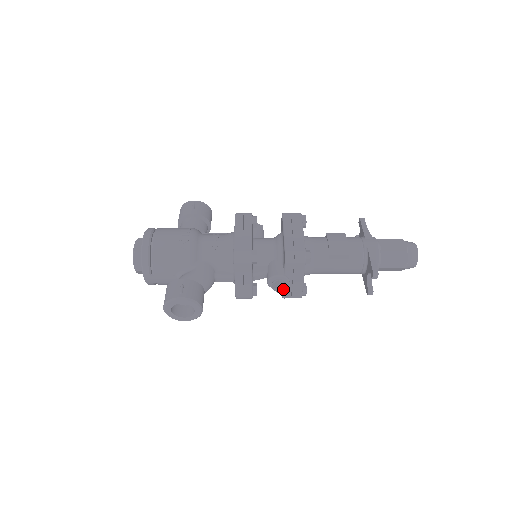
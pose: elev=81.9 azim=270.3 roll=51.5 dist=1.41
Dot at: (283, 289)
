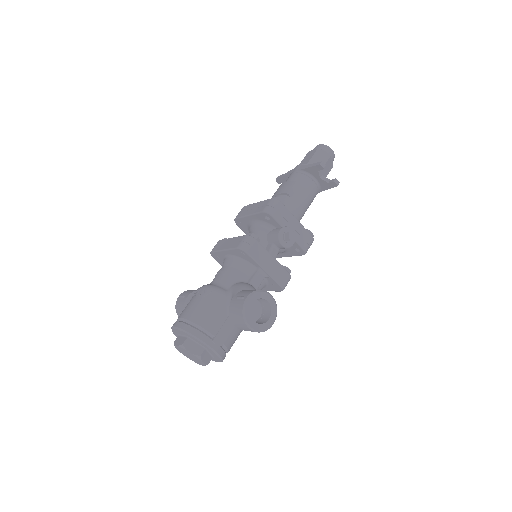
Dot at: (294, 233)
